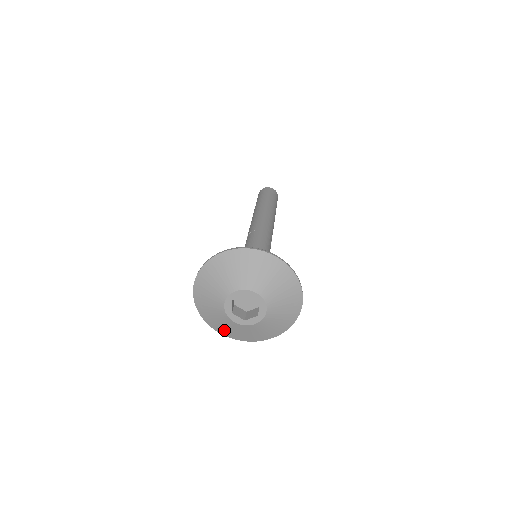
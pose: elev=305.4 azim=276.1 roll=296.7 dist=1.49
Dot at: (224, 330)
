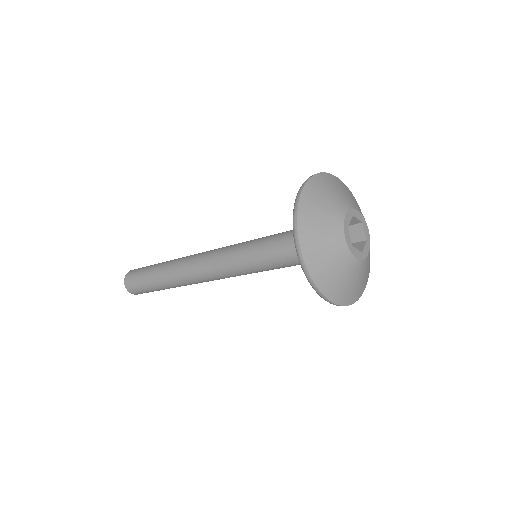
Dot at: (342, 291)
